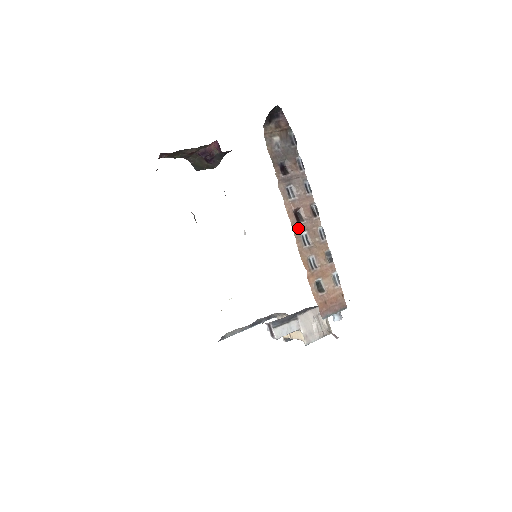
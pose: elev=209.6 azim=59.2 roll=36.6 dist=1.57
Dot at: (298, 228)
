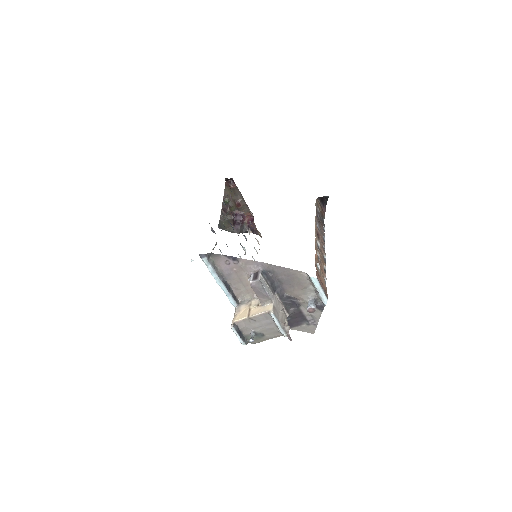
Dot at: (317, 237)
